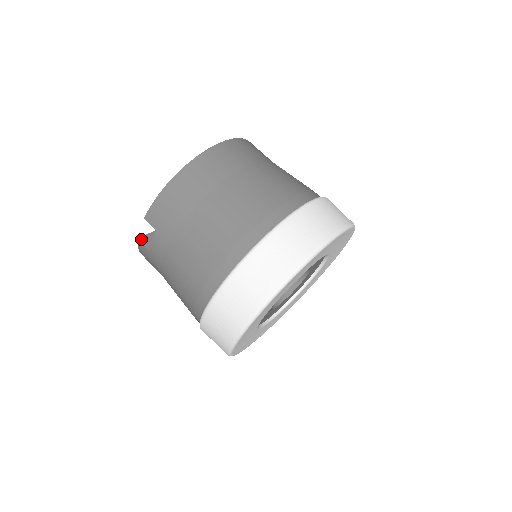
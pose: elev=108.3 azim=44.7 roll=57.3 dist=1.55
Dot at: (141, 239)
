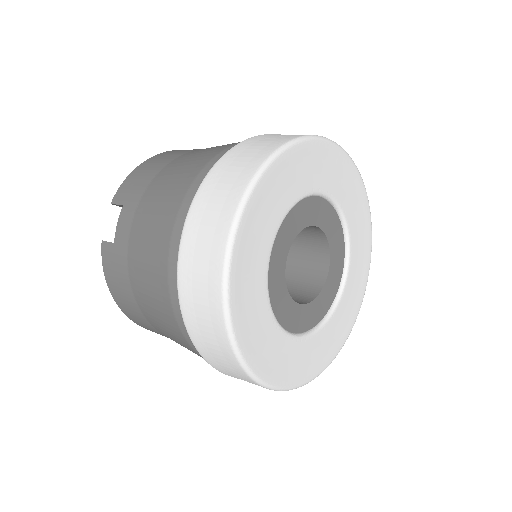
Dot at: (106, 241)
